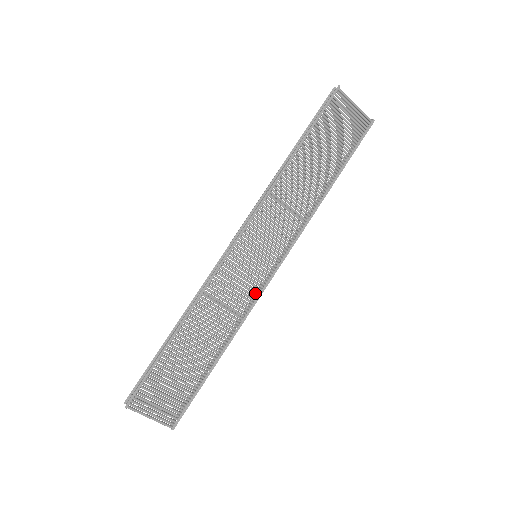
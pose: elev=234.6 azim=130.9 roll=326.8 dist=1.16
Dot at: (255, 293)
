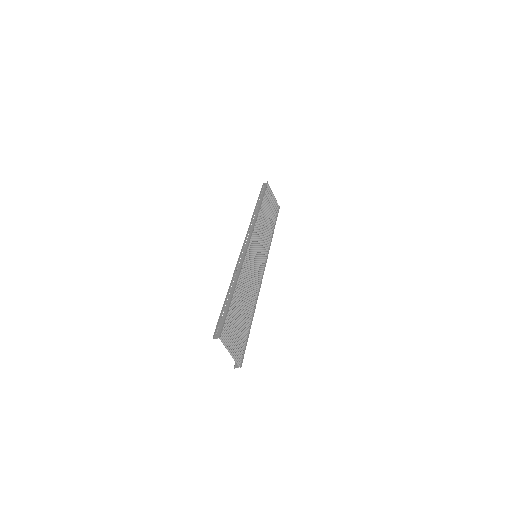
Dot at: (259, 279)
